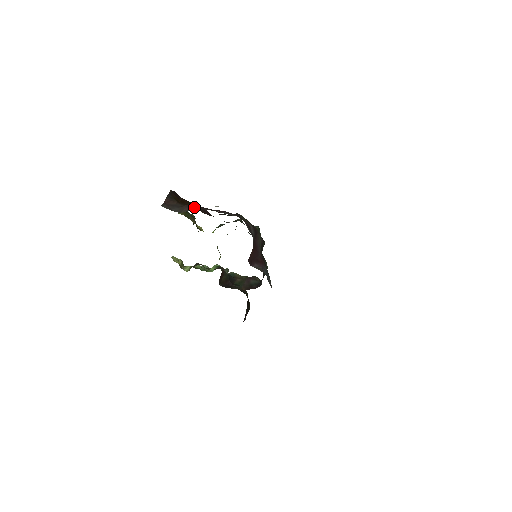
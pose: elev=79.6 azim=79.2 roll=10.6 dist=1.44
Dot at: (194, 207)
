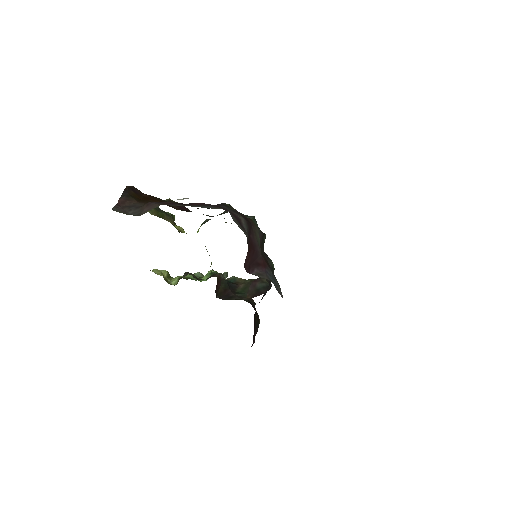
Dot at: (158, 204)
